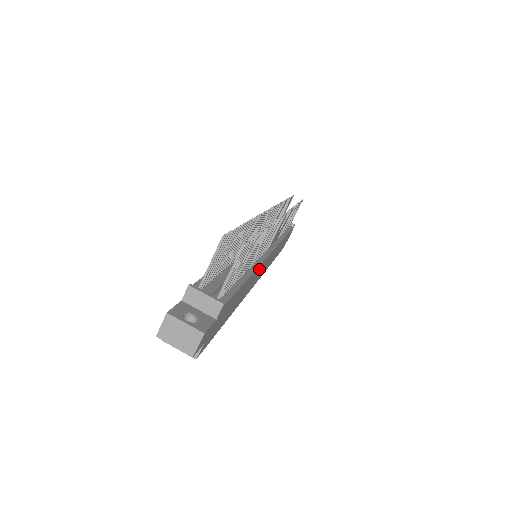
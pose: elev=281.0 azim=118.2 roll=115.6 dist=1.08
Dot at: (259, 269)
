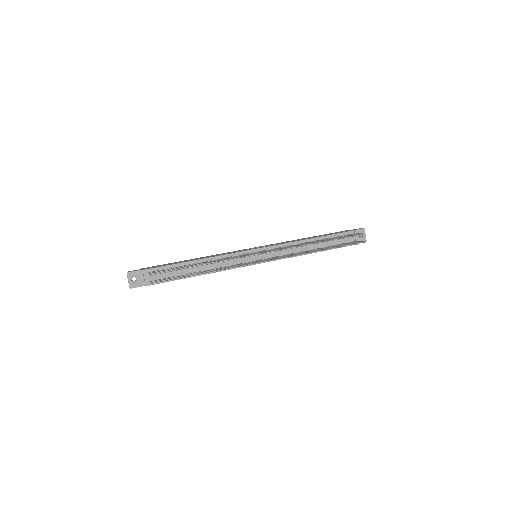
Dot at: occluded
